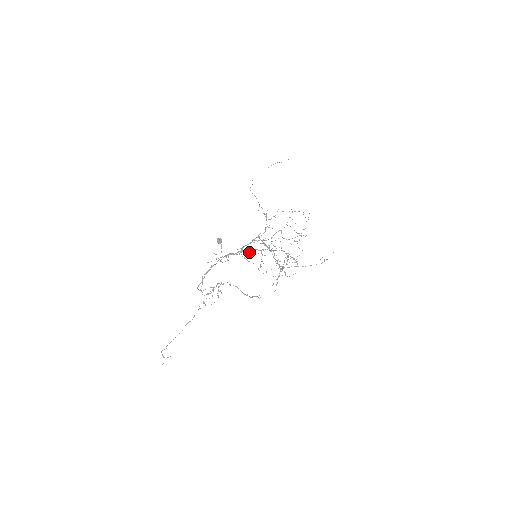
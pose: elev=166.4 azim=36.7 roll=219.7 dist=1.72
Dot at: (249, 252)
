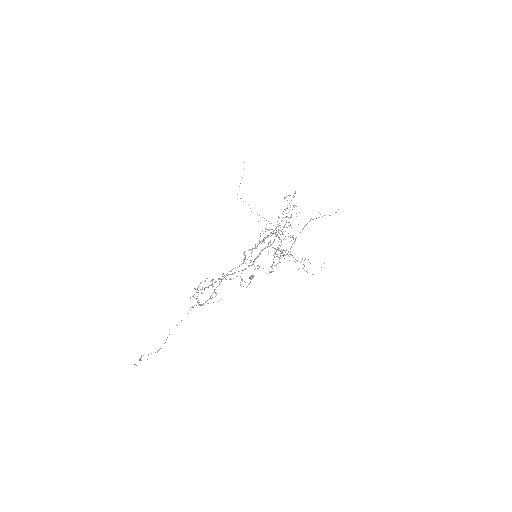
Dot at: (249, 256)
